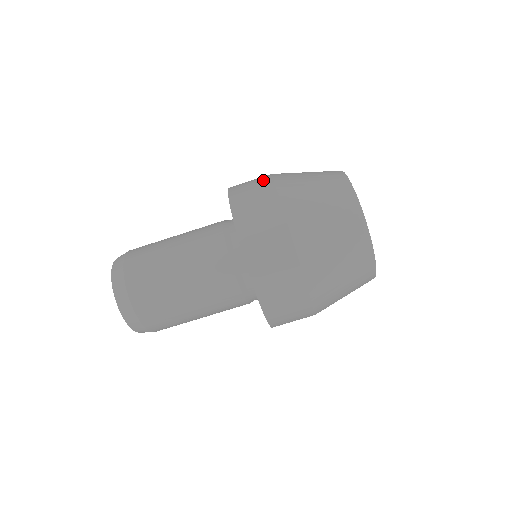
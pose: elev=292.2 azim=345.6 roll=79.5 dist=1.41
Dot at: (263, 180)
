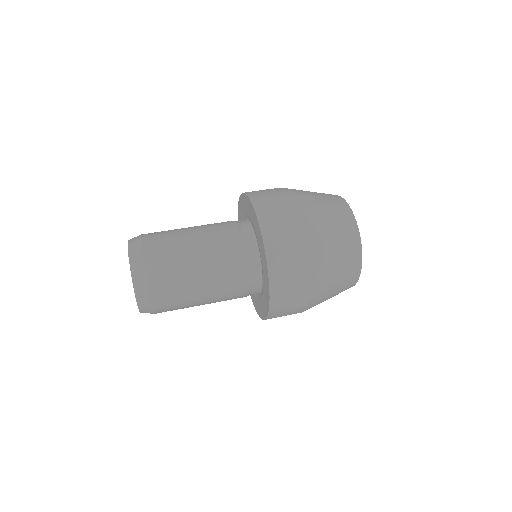
Dot at: occluded
